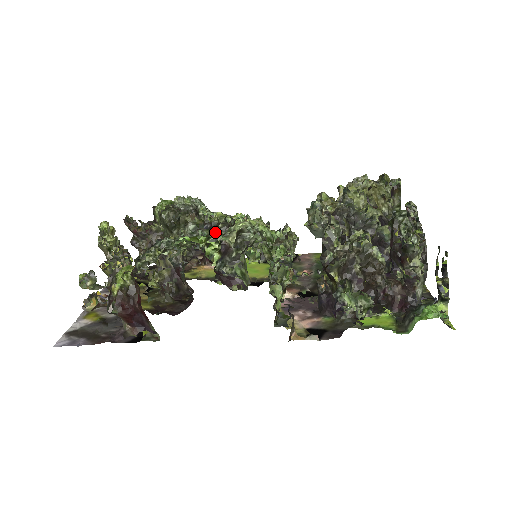
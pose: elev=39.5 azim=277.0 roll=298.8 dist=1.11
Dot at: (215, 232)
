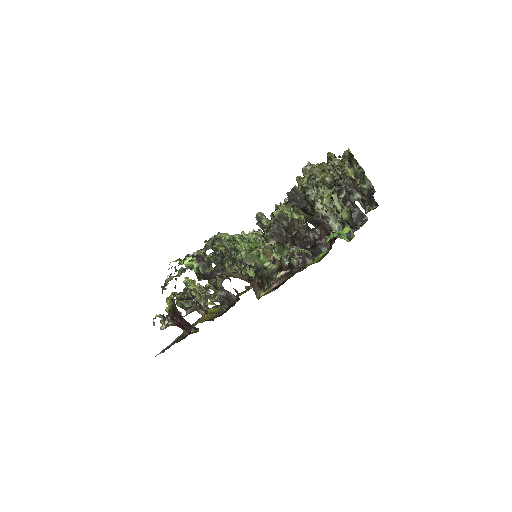
Dot at: occluded
